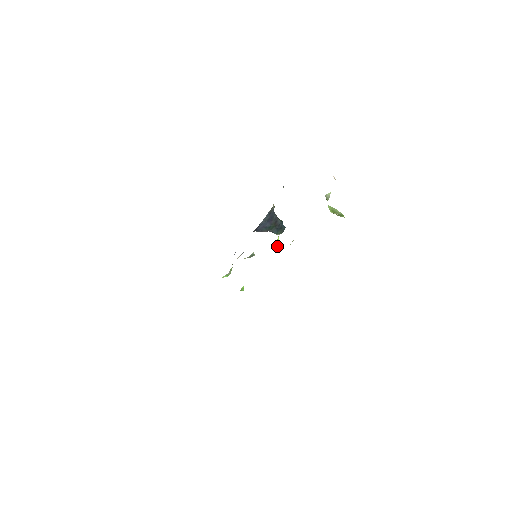
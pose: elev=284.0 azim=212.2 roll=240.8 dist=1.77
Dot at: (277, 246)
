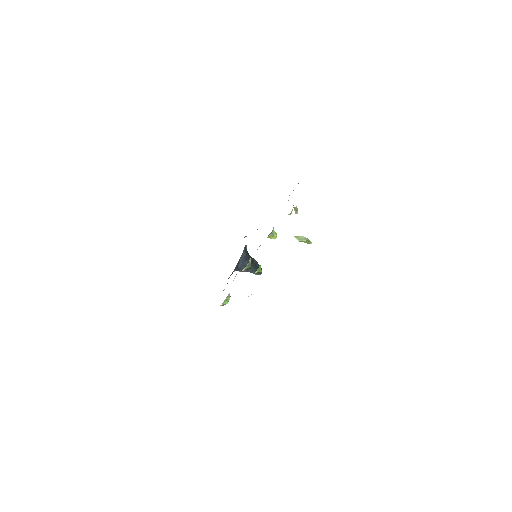
Dot at: (275, 235)
